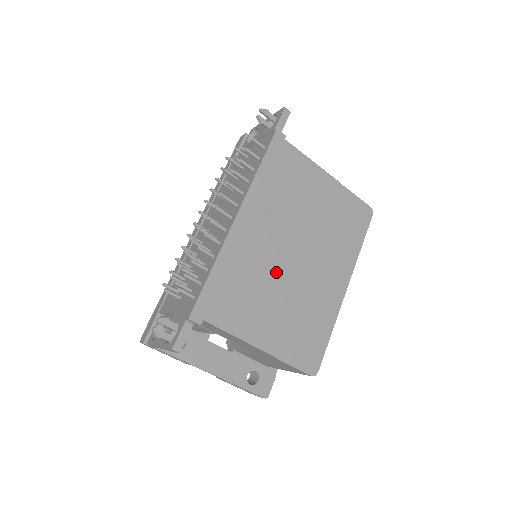
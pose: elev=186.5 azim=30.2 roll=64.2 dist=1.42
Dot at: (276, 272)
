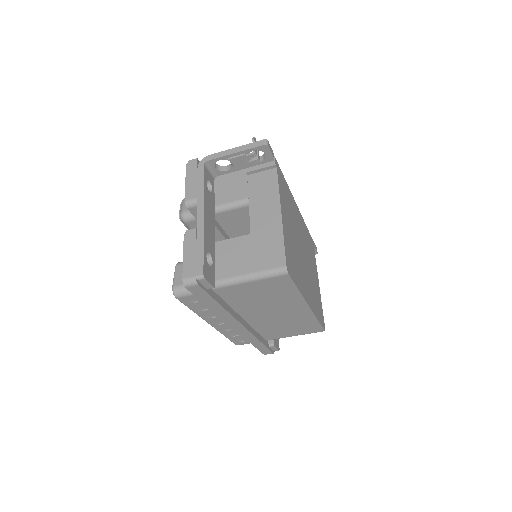
Dot at: (297, 234)
